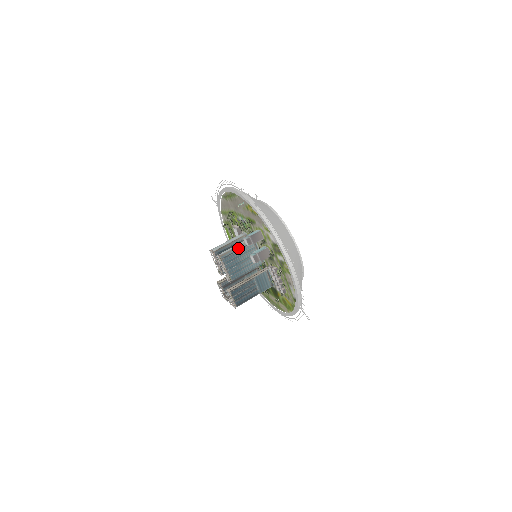
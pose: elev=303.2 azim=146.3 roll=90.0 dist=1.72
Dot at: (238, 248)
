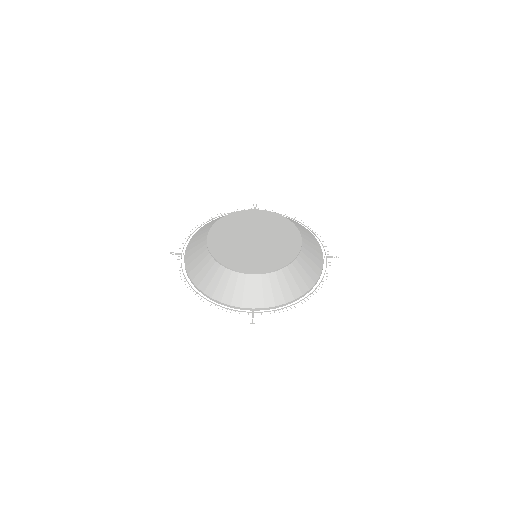
Dot at: occluded
